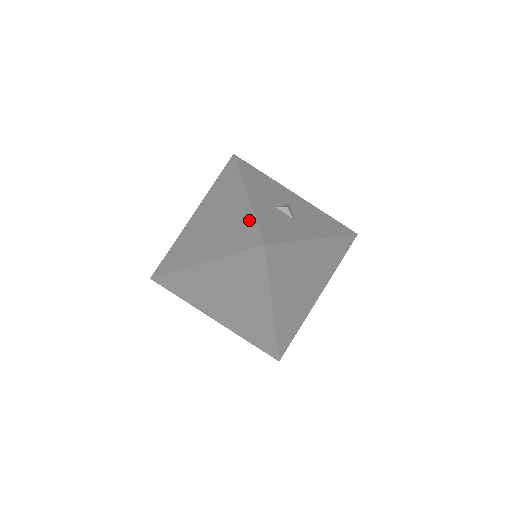
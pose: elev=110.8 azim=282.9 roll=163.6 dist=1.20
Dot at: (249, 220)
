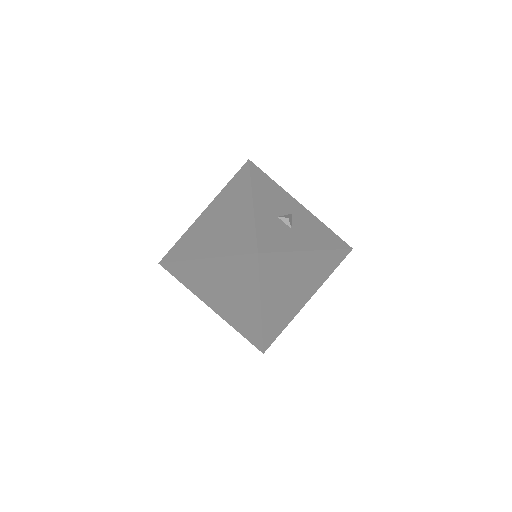
Dot at: (249, 227)
